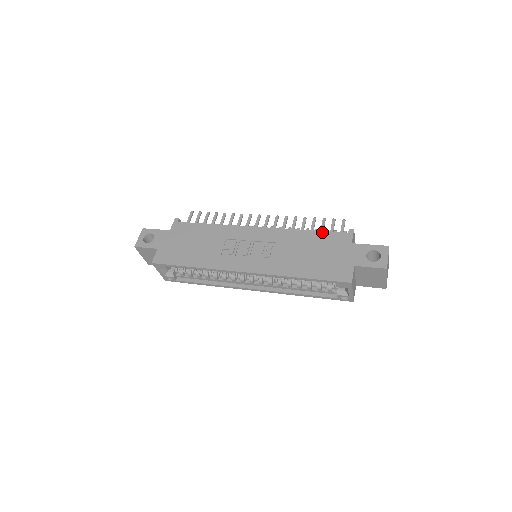
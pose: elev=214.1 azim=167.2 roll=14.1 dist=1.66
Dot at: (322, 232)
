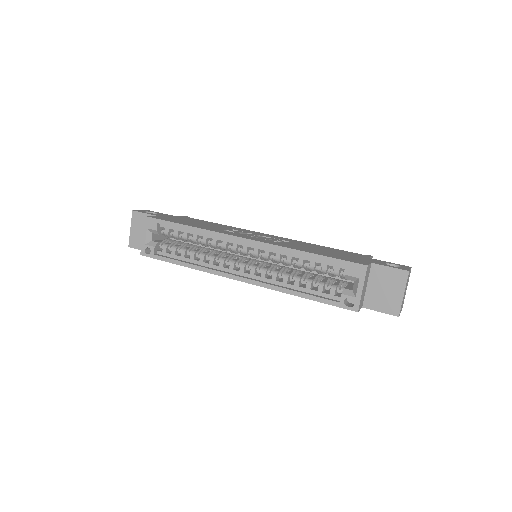
Dot at: (338, 249)
